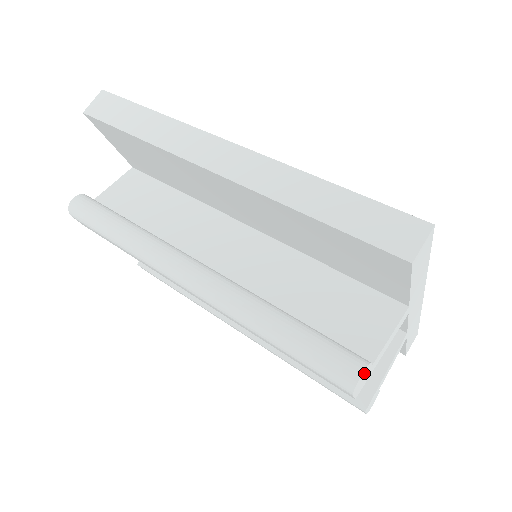
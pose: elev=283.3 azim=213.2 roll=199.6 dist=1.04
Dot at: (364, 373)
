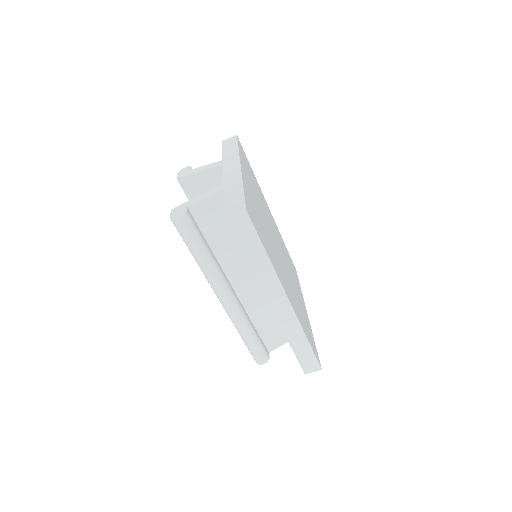
Dot at: (265, 360)
